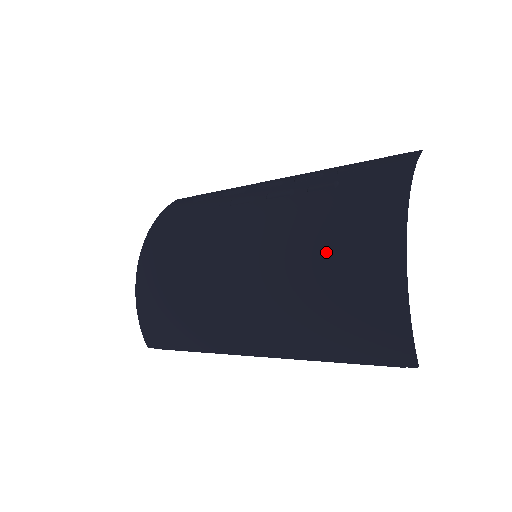
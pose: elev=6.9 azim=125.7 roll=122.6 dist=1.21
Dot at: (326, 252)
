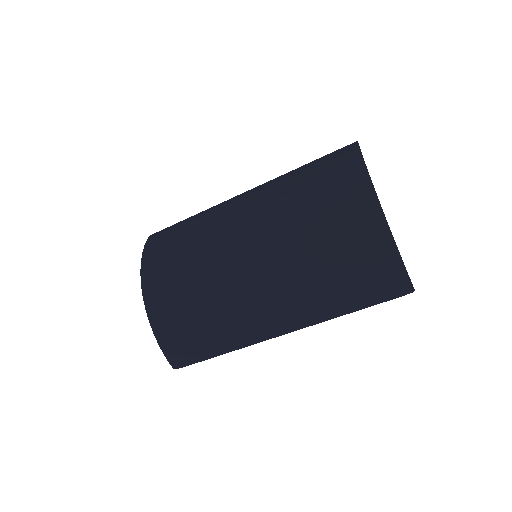
Dot at: (322, 232)
